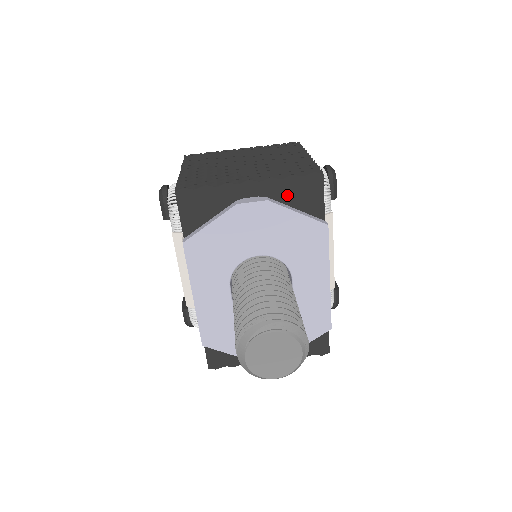
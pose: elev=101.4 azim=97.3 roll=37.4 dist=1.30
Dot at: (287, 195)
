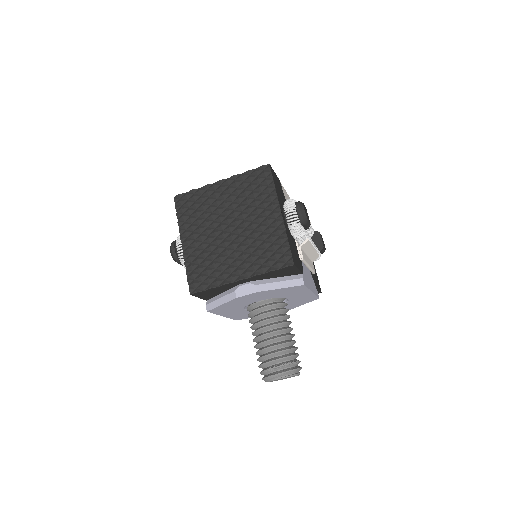
Dot at: (270, 275)
